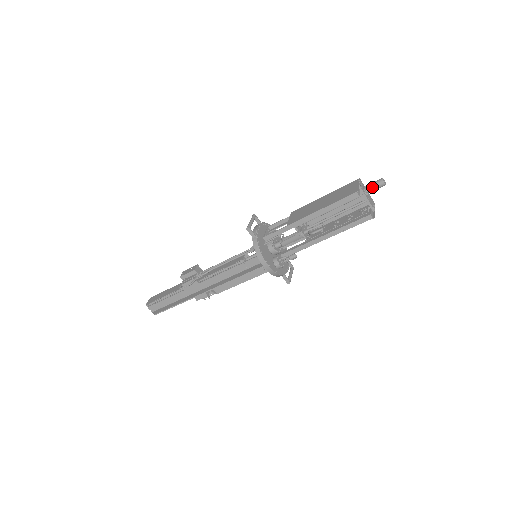
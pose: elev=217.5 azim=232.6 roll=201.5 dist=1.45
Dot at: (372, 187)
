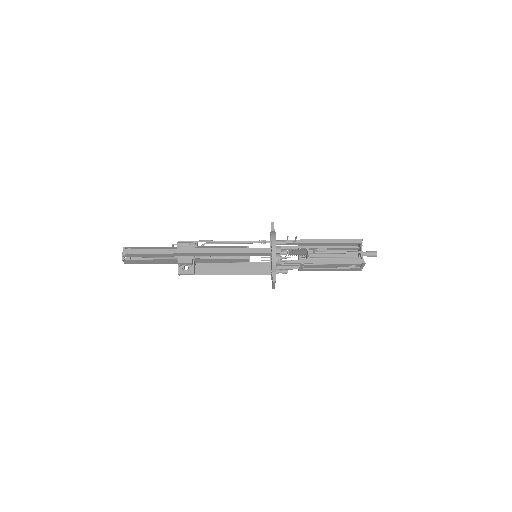
Dot at: (368, 252)
